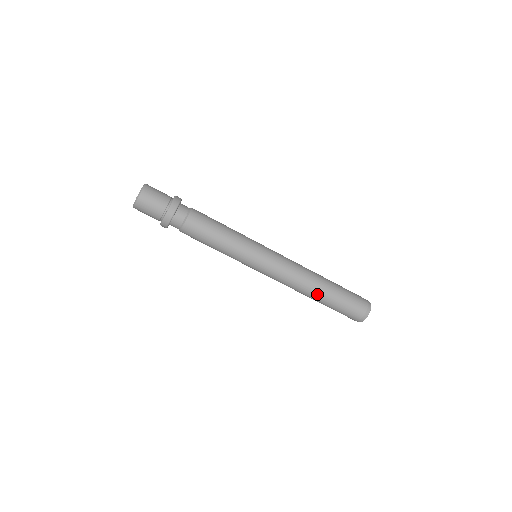
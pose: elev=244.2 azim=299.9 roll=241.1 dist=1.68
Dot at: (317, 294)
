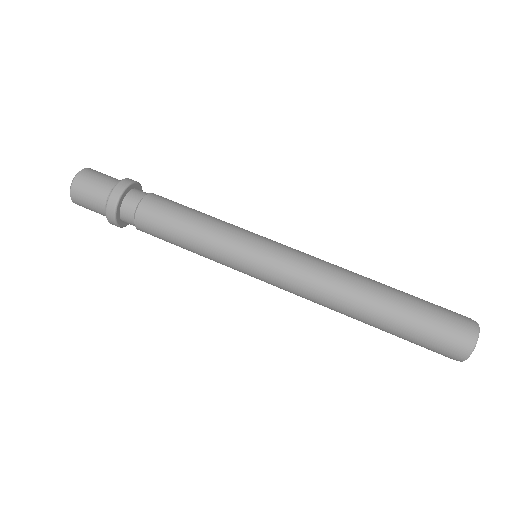
Dot at: (374, 285)
